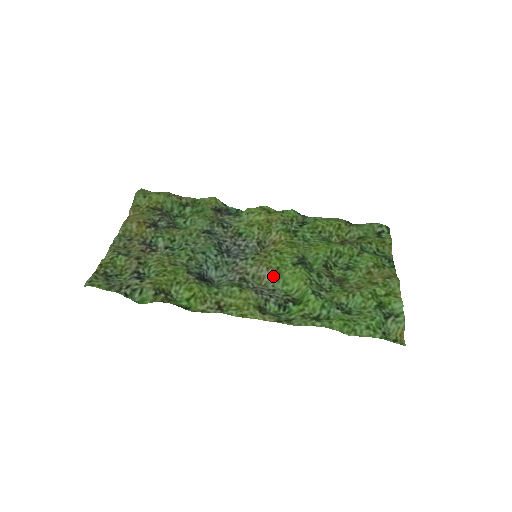
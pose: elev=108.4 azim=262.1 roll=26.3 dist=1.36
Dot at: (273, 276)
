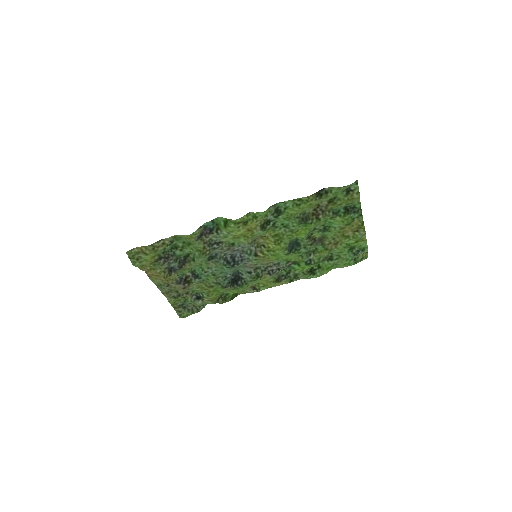
Dot at: occluded
